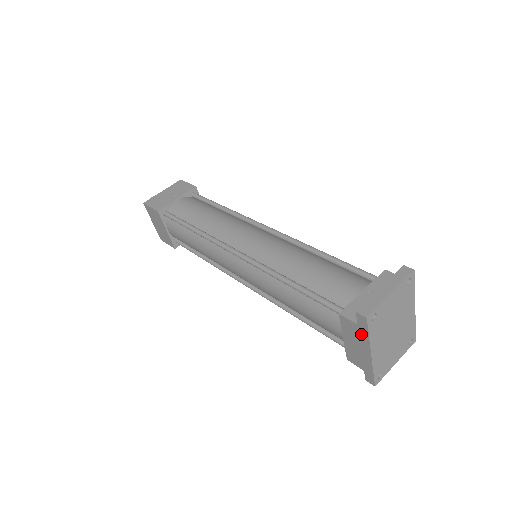
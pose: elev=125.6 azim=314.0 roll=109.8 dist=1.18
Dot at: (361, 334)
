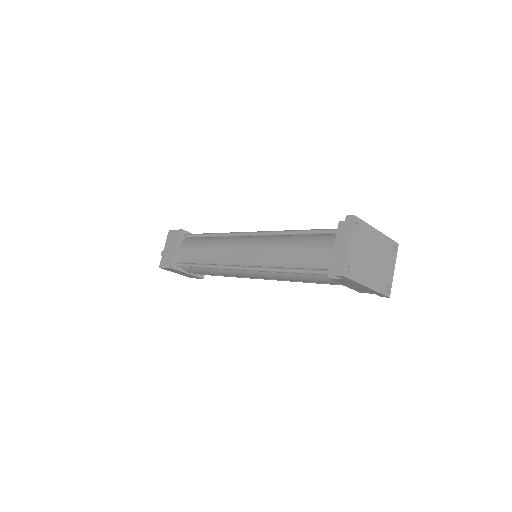
Dot at: (350, 282)
